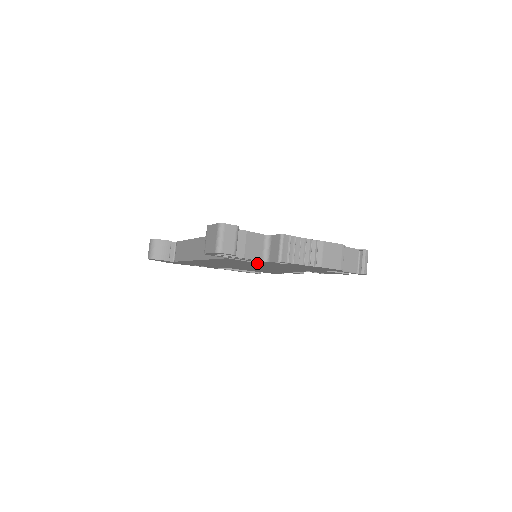
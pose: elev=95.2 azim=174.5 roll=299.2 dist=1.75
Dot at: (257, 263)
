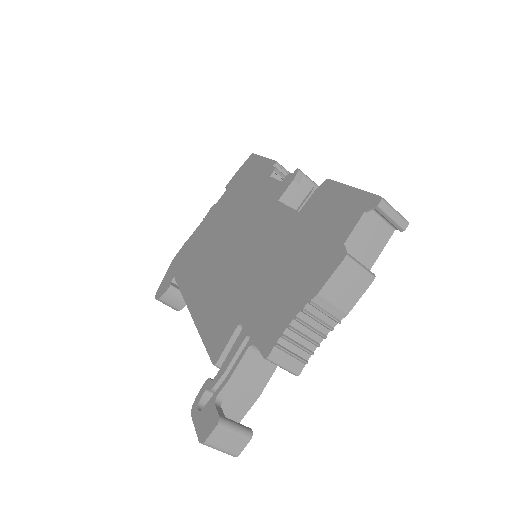
Dot at: occluded
